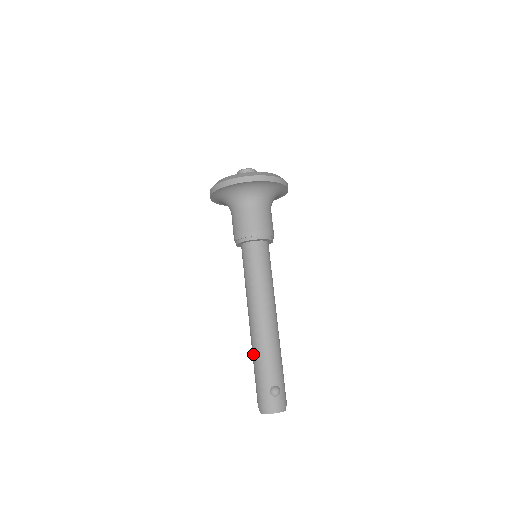
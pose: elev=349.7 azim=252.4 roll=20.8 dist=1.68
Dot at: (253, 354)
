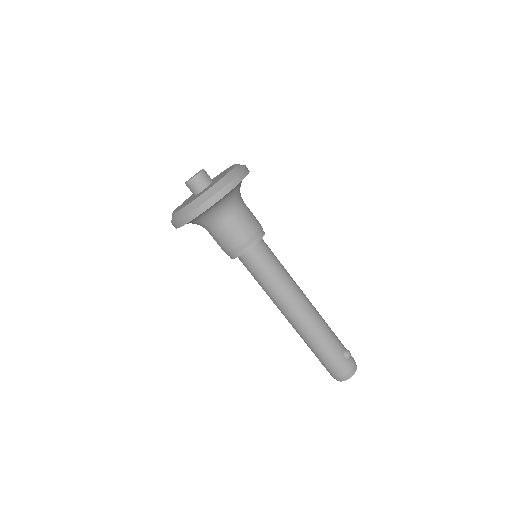
Dot at: (313, 341)
